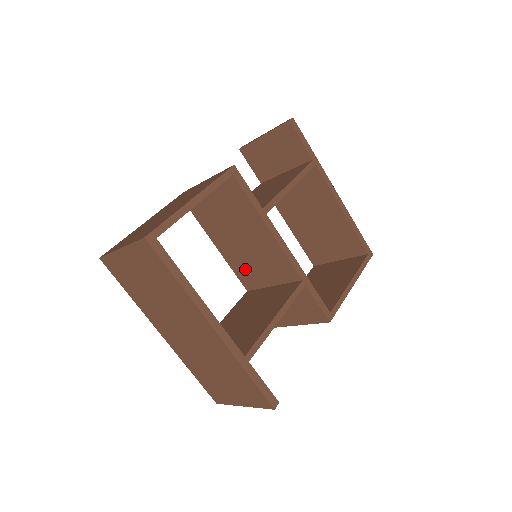
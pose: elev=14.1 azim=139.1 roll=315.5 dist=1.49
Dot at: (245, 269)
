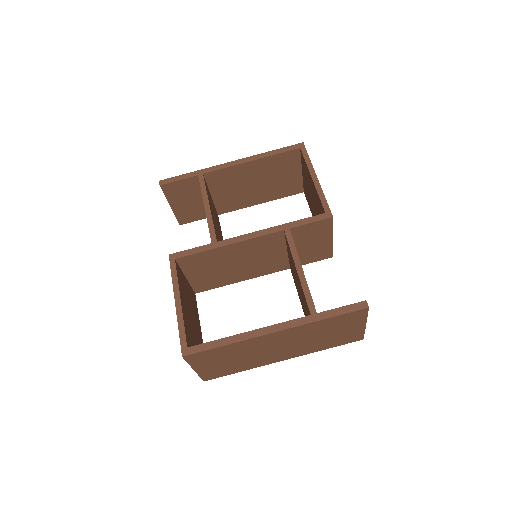
Dot at: (267, 266)
